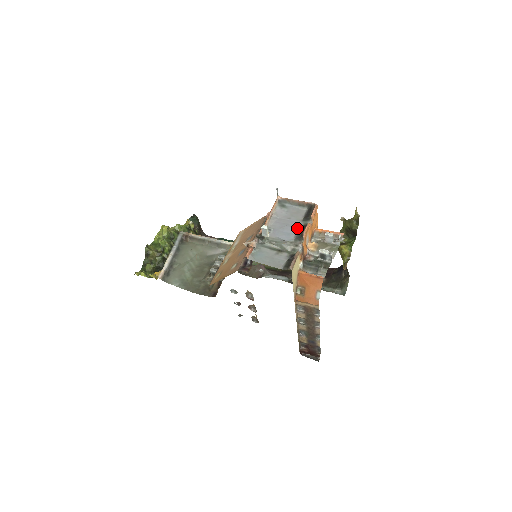
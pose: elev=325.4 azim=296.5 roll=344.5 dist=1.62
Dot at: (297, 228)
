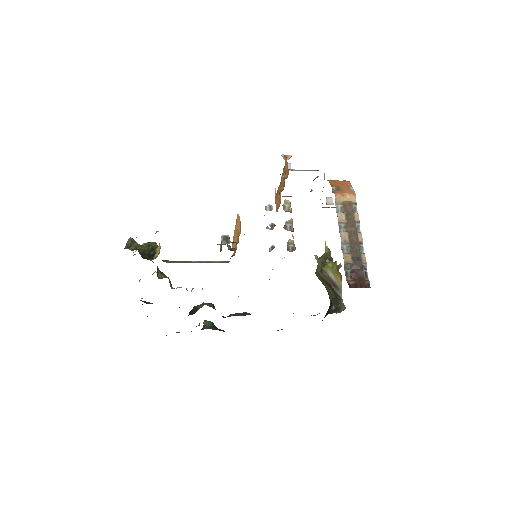
Dot at: occluded
